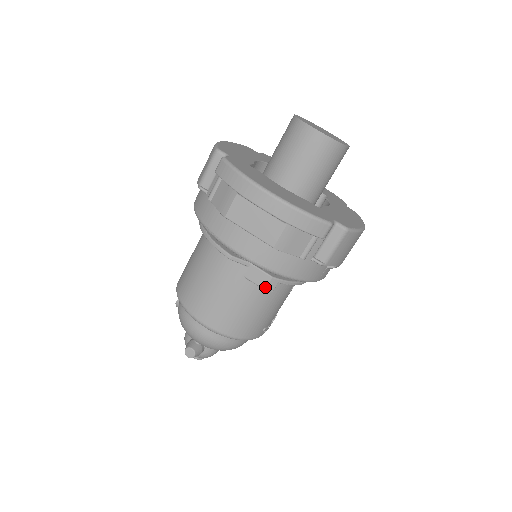
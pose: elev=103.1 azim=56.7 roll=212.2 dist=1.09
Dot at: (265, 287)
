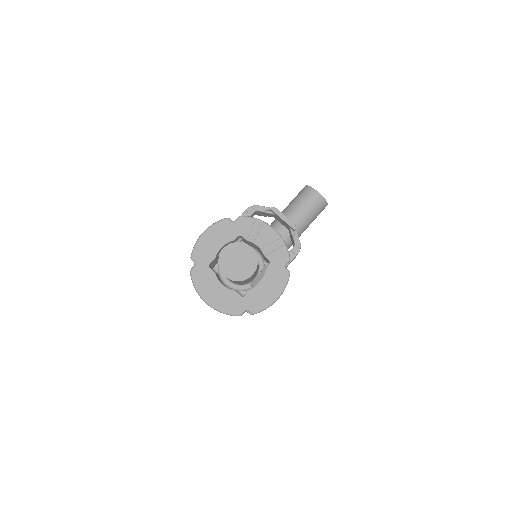
Dot at: occluded
